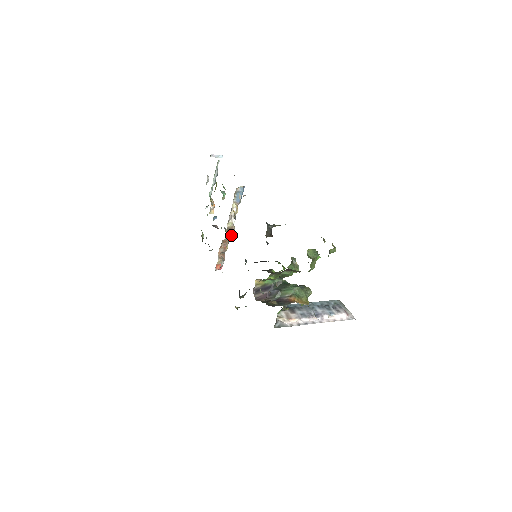
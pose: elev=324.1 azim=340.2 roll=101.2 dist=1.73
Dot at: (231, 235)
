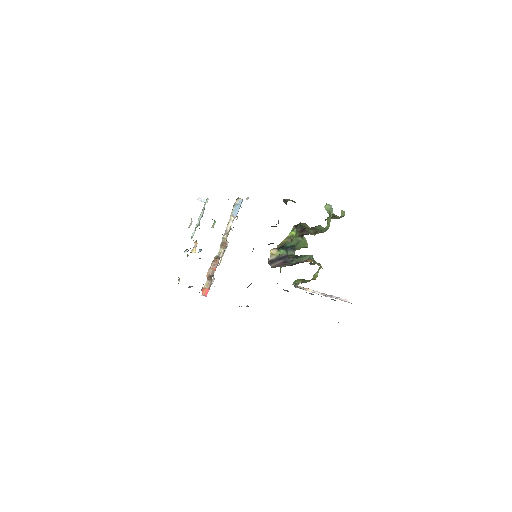
Dot at: occluded
